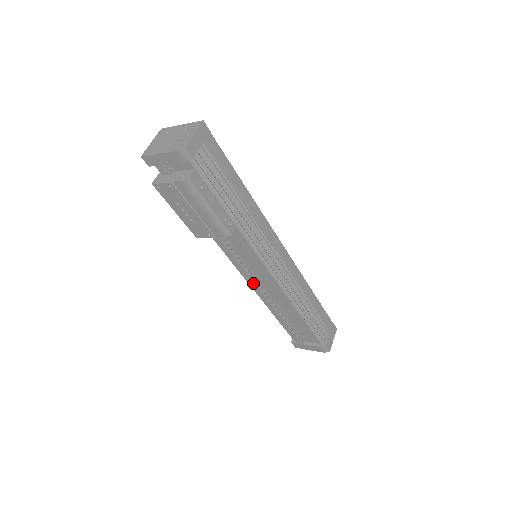
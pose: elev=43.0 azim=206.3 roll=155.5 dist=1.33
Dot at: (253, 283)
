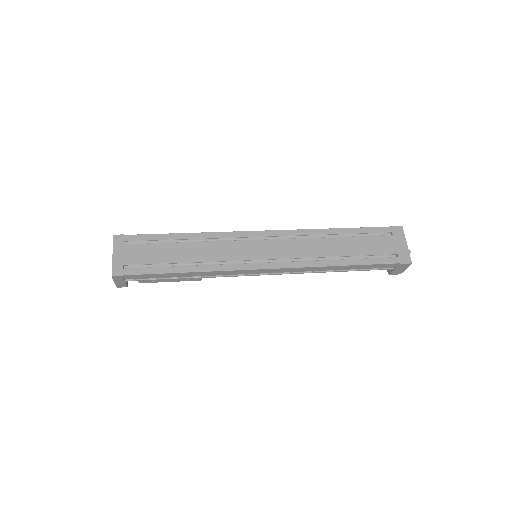
Dot at: occluded
